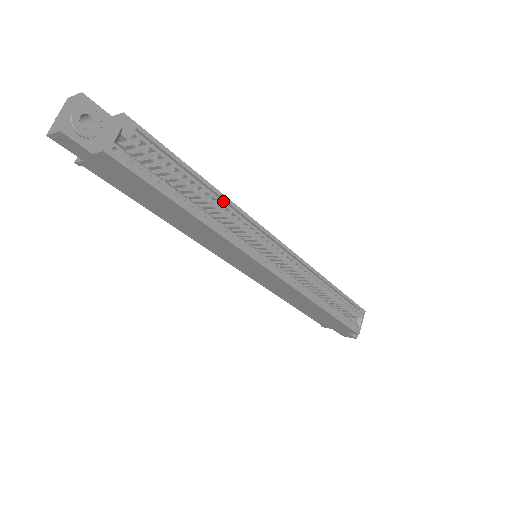
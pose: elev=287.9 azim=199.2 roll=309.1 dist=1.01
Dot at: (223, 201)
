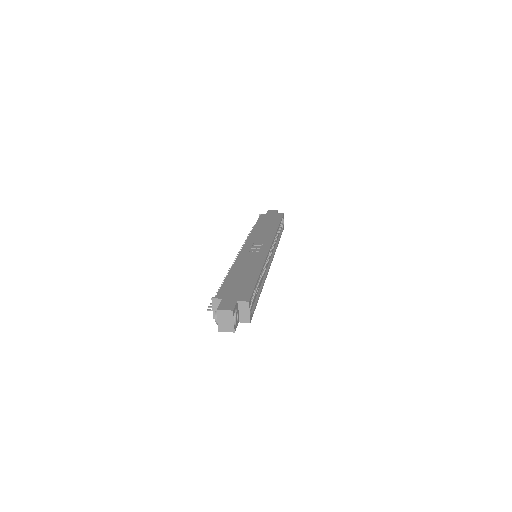
Dot at: occluded
